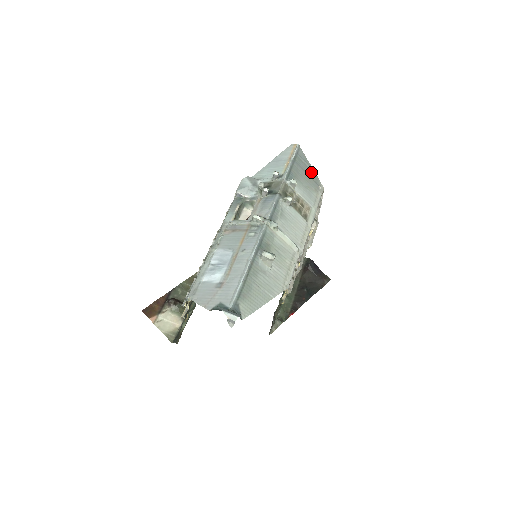
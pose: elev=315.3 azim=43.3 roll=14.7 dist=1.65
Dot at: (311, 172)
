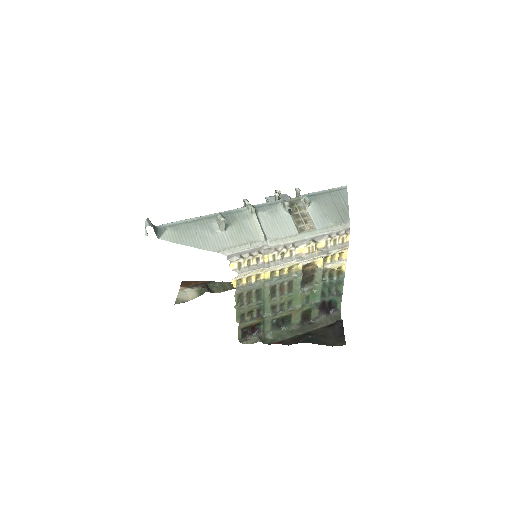
Dot at: (344, 209)
